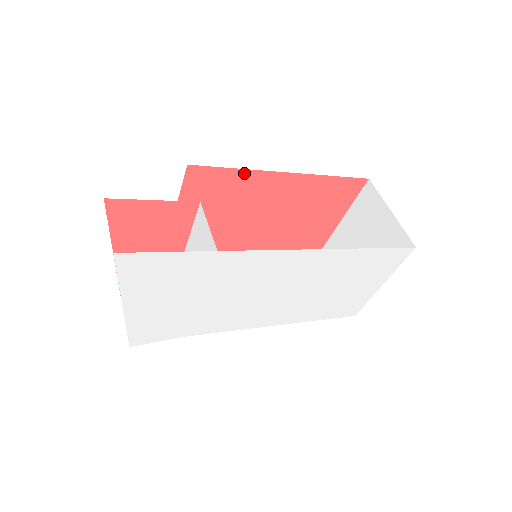
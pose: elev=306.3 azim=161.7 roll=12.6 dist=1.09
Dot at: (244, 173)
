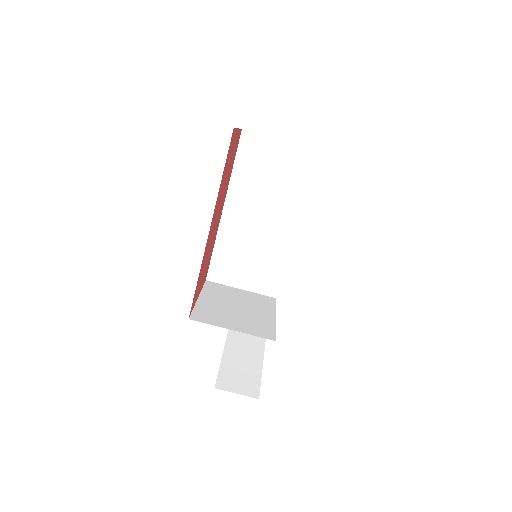
Dot at: (200, 269)
